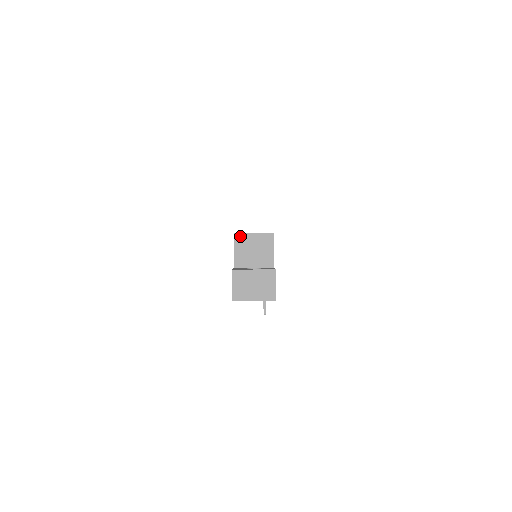
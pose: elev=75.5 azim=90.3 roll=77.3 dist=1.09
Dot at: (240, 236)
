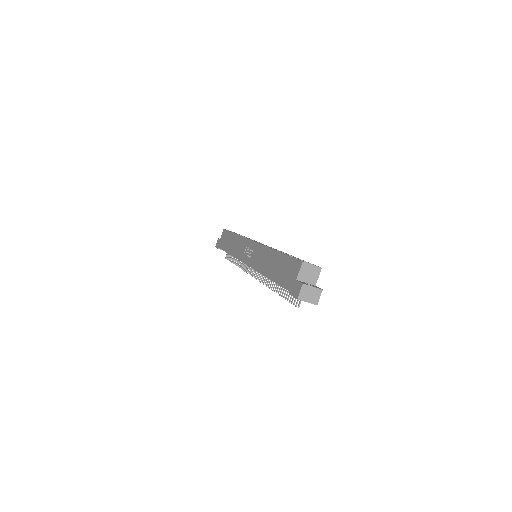
Dot at: (305, 264)
